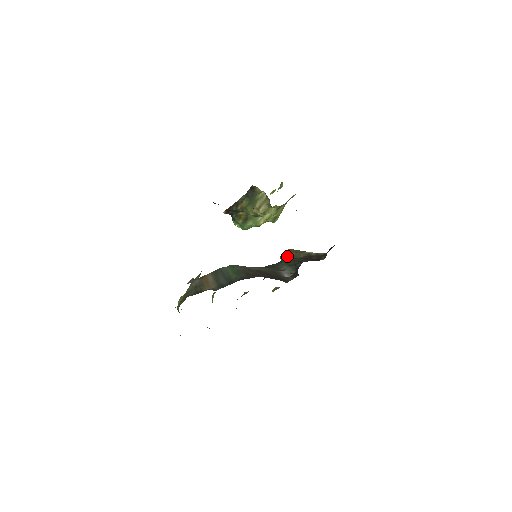
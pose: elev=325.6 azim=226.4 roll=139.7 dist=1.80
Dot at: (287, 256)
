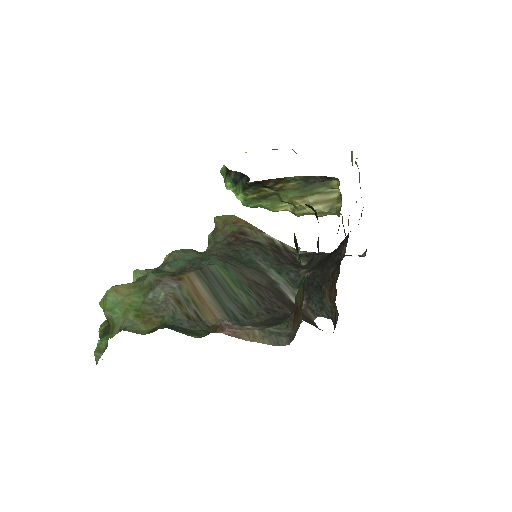
Dot at: (238, 229)
